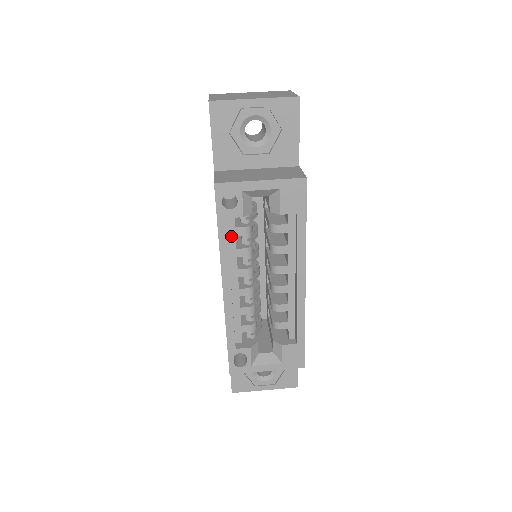
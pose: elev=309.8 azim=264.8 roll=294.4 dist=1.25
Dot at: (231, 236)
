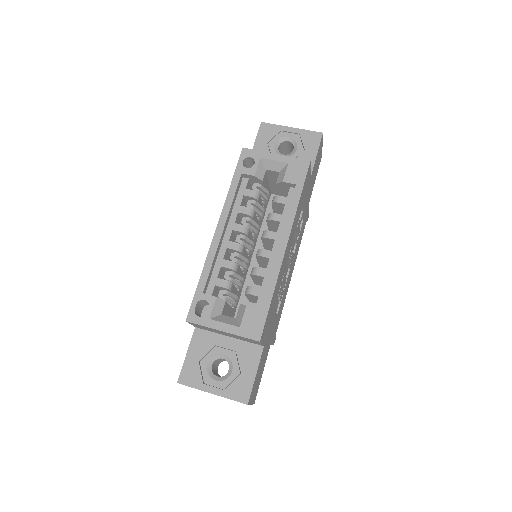
Dot at: (240, 194)
